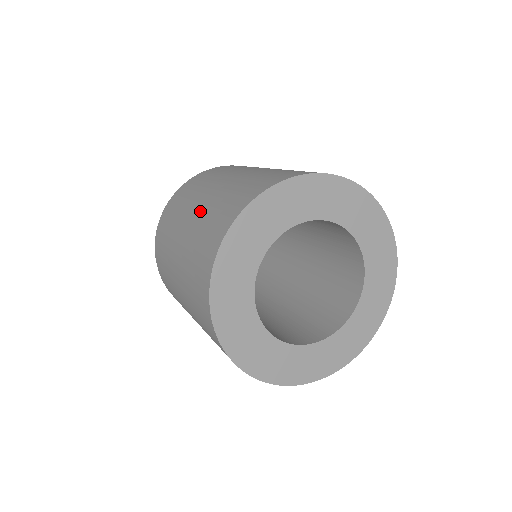
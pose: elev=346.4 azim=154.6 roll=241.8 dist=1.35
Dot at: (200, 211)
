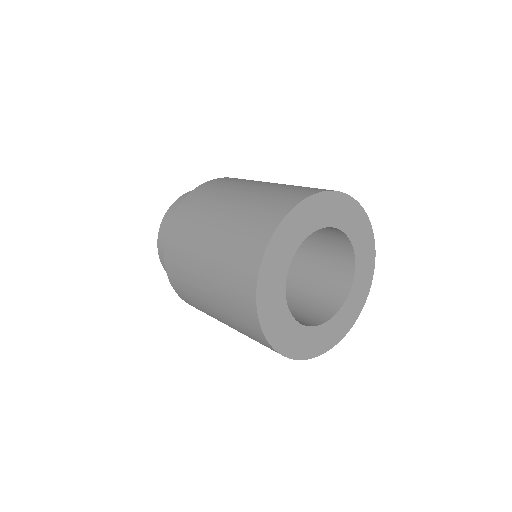
Dot at: (259, 190)
